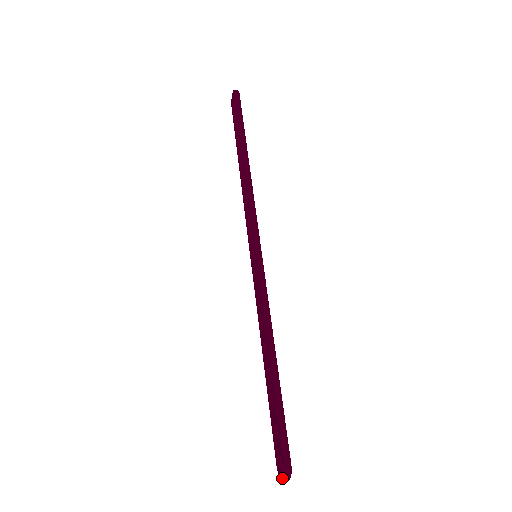
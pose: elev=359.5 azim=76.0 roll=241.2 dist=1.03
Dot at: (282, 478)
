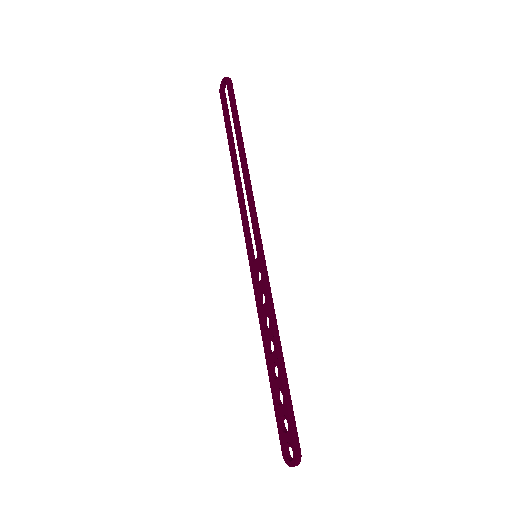
Dot at: (292, 465)
